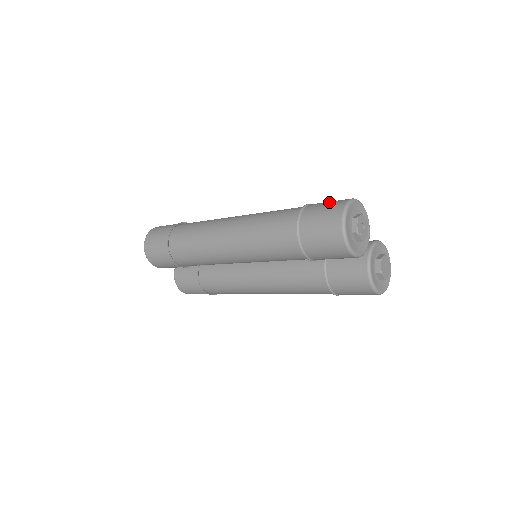
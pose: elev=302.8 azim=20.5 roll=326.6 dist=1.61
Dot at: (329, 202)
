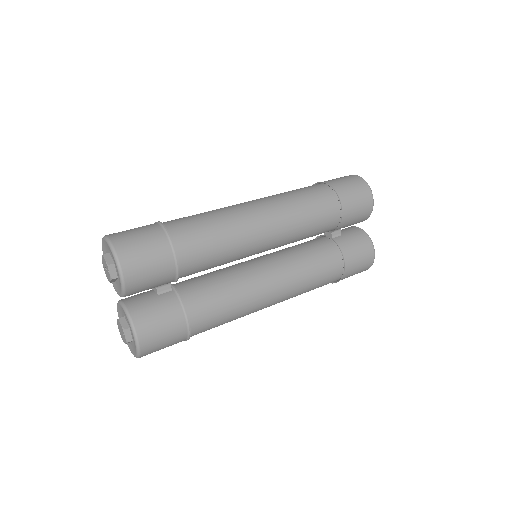
Dot at: occluded
